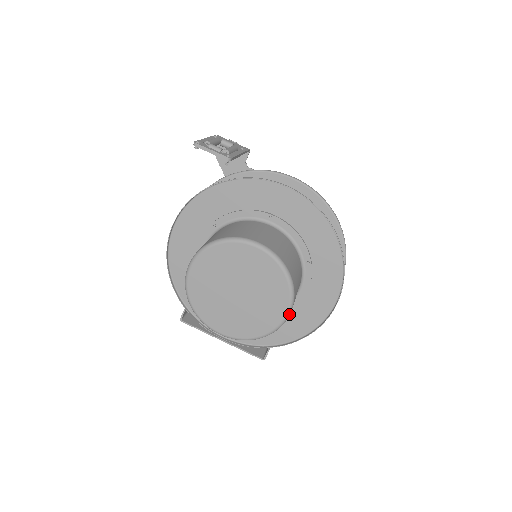
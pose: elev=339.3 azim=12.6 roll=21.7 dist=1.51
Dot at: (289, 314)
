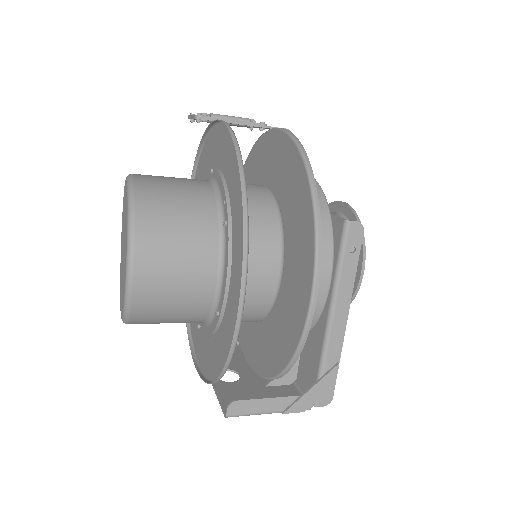
Dot at: (130, 270)
